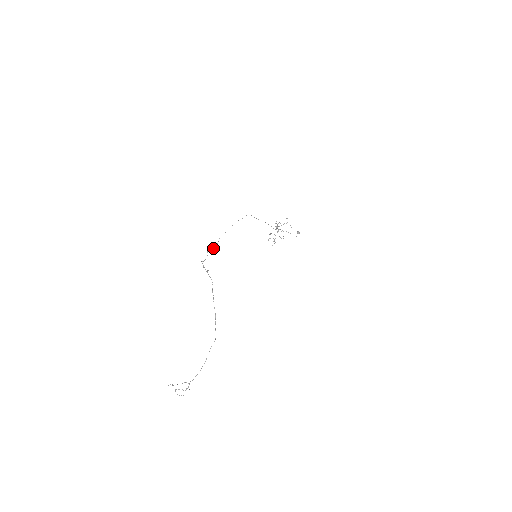
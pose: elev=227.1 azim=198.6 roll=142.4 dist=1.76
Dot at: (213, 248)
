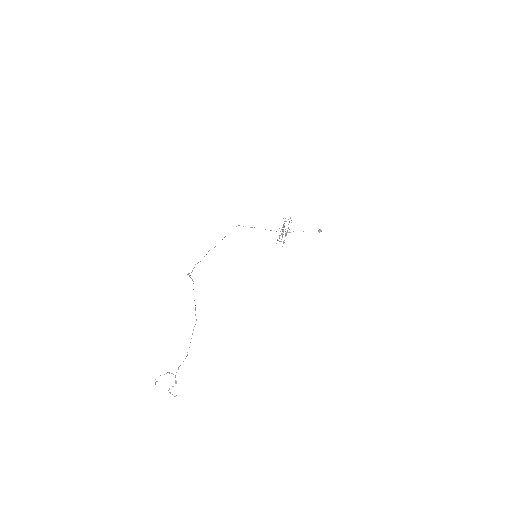
Dot at: occluded
